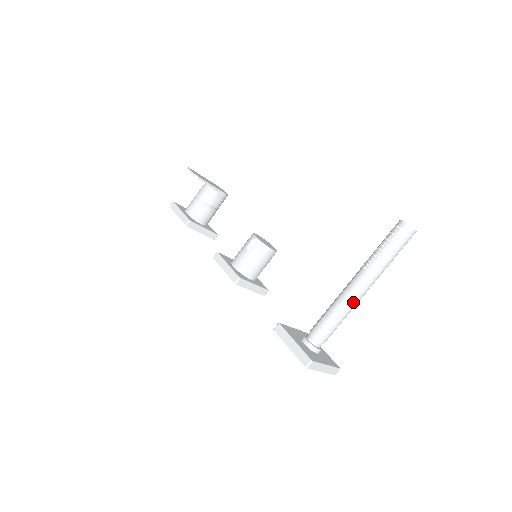
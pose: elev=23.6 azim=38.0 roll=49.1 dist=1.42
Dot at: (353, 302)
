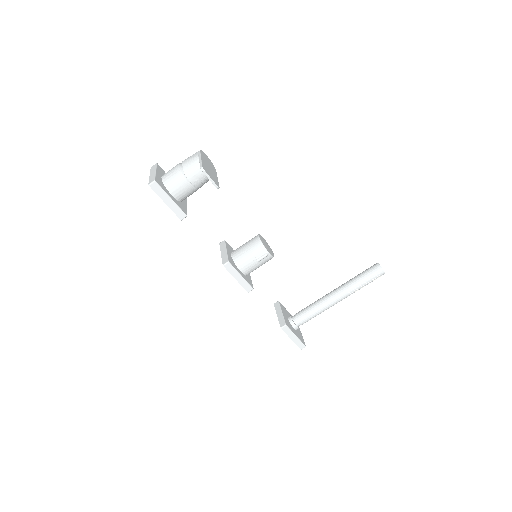
Dot at: occluded
